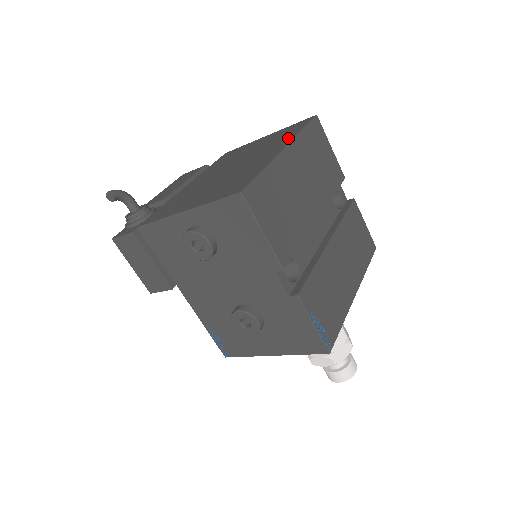
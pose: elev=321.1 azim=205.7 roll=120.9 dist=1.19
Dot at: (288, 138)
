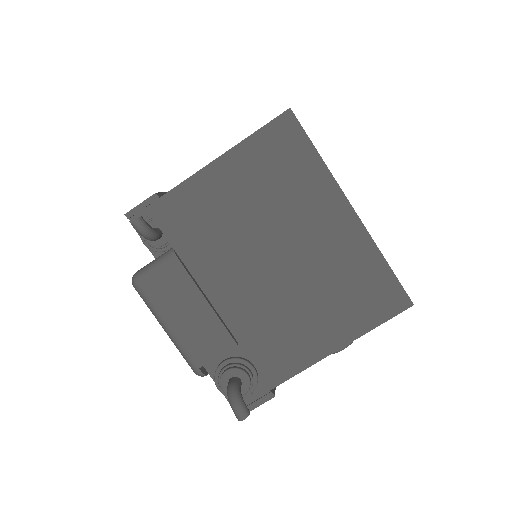
Dot at: (322, 183)
